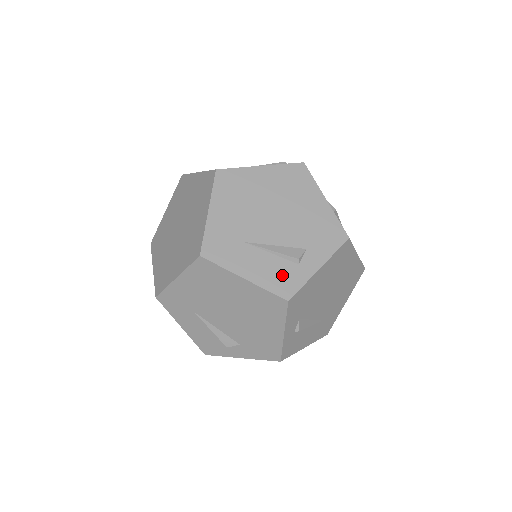
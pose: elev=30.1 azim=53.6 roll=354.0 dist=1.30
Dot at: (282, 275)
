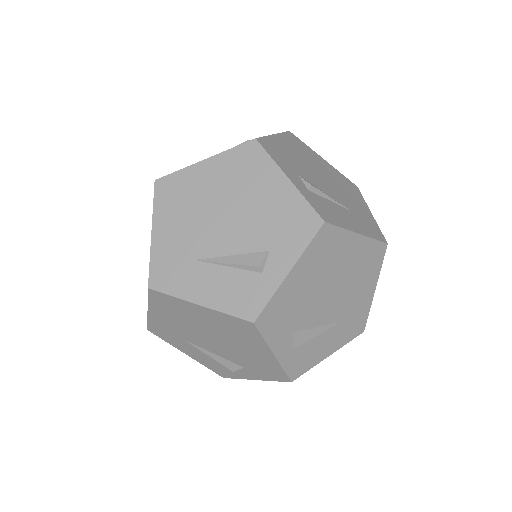
Dot at: (243, 291)
